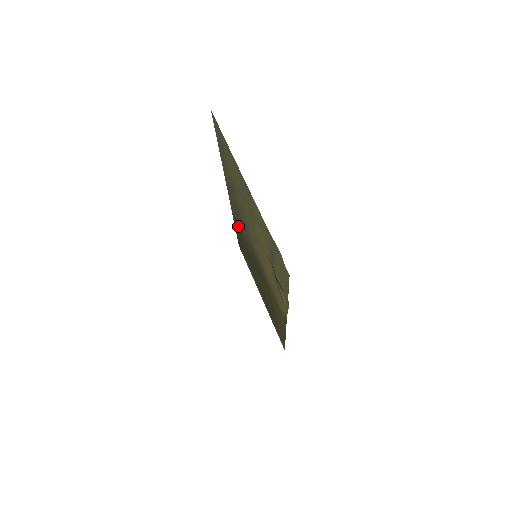
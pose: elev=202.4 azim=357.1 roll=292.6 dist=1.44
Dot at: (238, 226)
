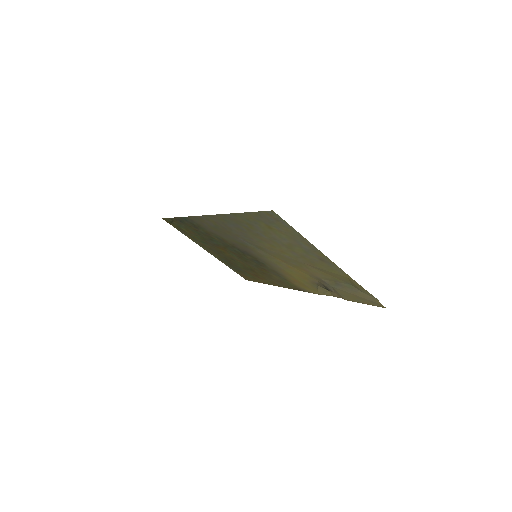
Dot at: (204, 227)
